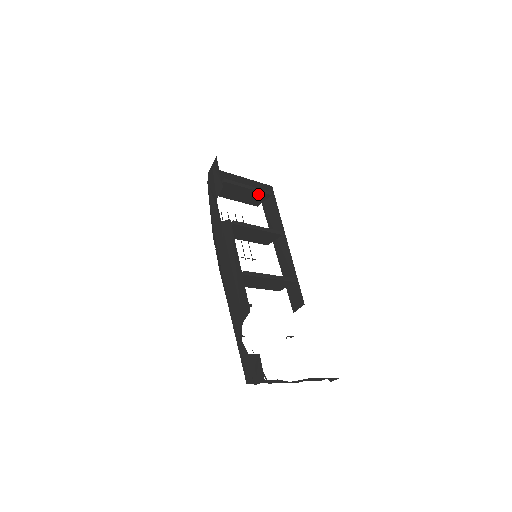
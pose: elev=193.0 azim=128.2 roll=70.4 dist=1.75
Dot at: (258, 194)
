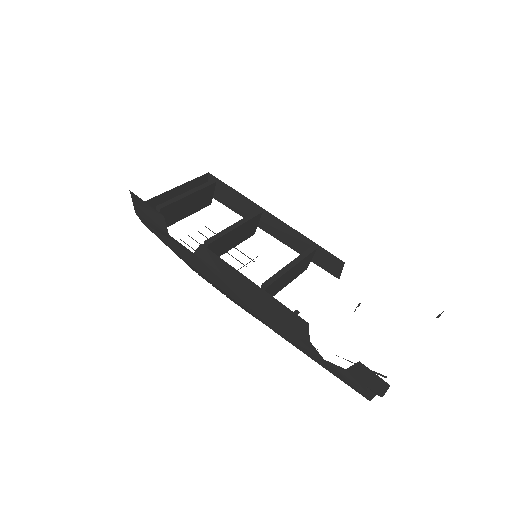
Dot at: (202, 192)
